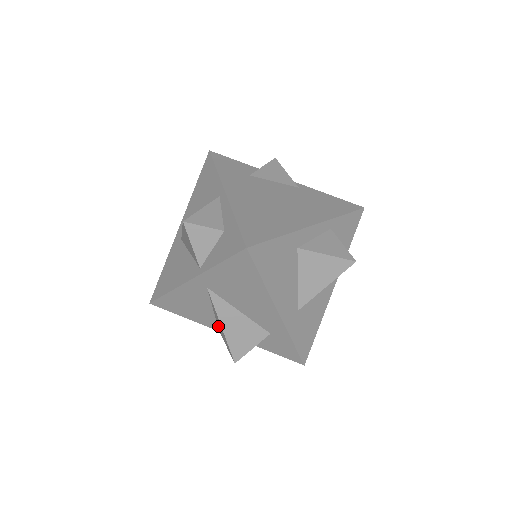
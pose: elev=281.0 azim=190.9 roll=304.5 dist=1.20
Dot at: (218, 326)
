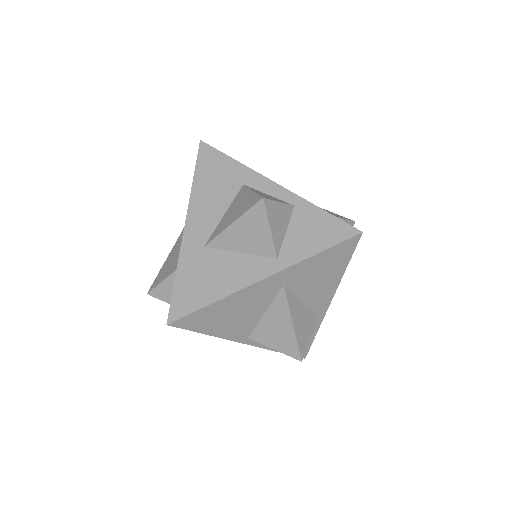
Dot at: occluded
